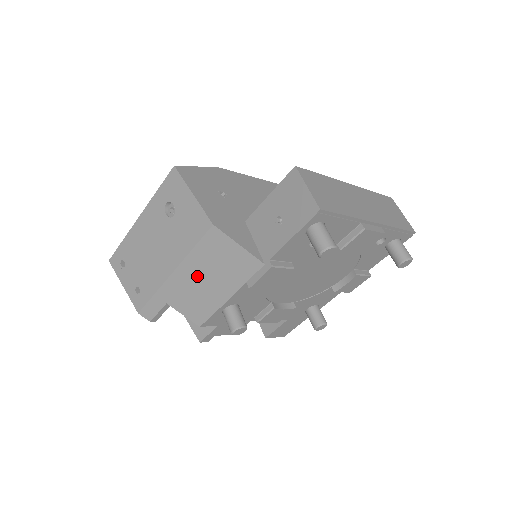
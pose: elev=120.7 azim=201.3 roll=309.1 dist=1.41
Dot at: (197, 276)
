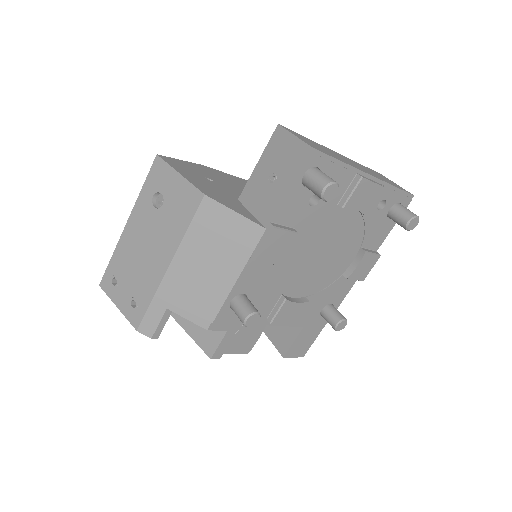
Dot at: (196, 263)
